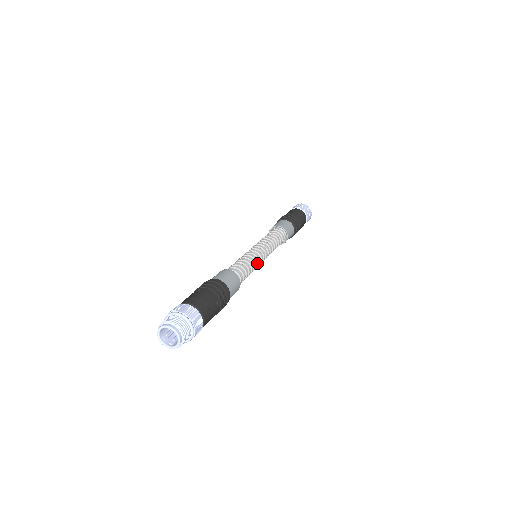
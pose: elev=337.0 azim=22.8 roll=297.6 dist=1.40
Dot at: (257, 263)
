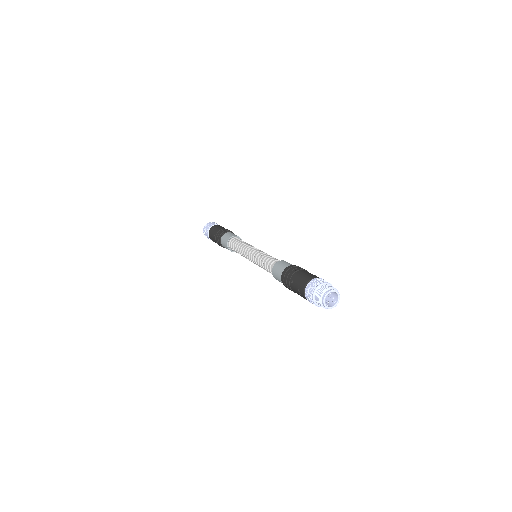
Dot at: occluded
